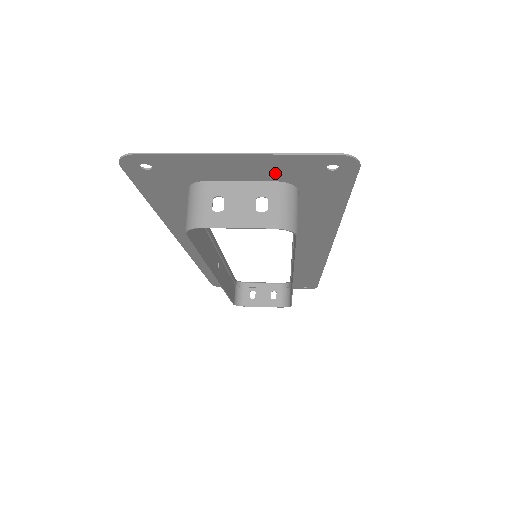
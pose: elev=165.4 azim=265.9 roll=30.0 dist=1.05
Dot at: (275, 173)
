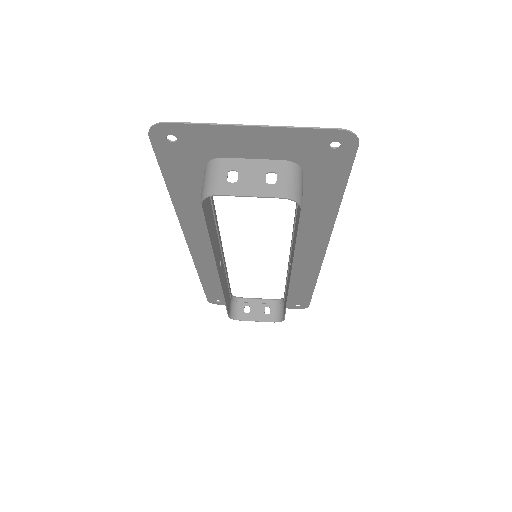
Dot at: (284, 150)
